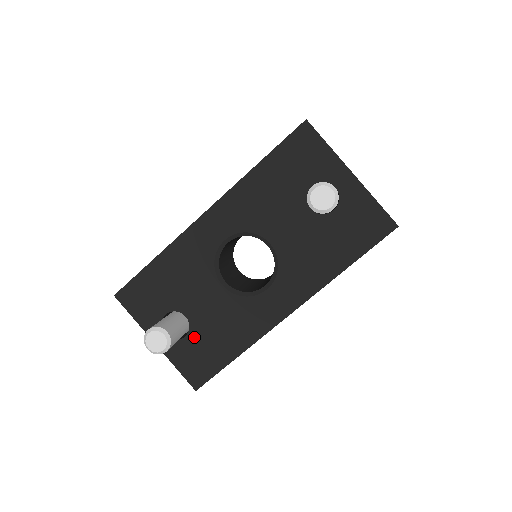
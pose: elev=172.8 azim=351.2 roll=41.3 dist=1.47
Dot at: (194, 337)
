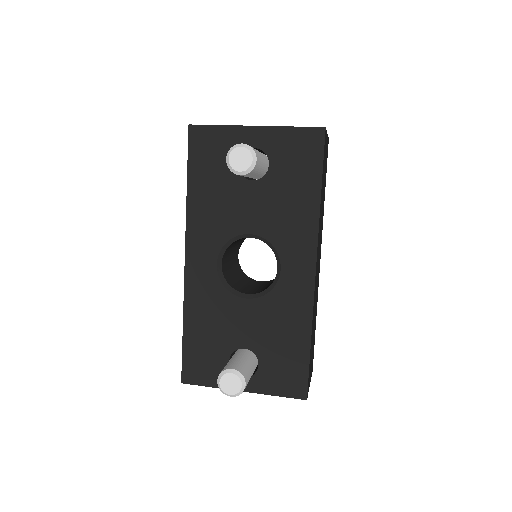
Dot at: (265, 358)
